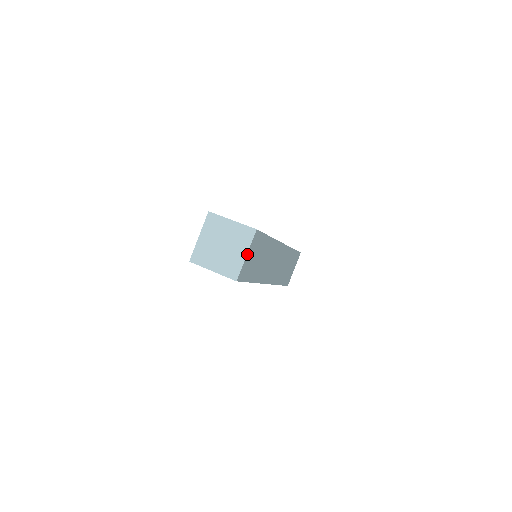
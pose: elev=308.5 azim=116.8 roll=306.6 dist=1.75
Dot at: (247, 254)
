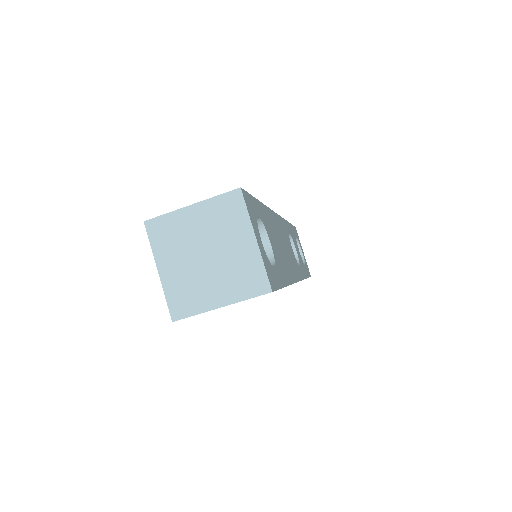
Dot at: (224, 305)
